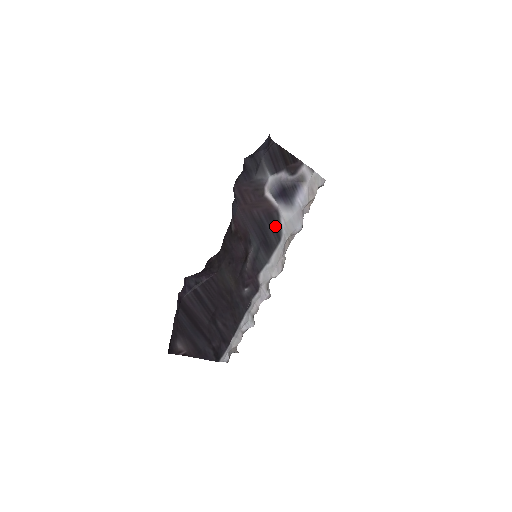
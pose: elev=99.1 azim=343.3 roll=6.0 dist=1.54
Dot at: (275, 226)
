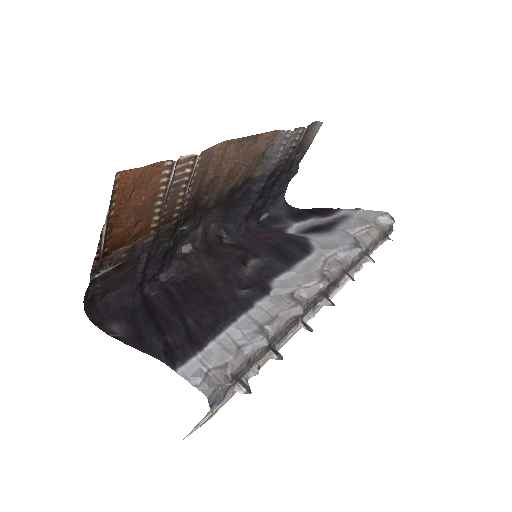
Dot at: (300, 246)
